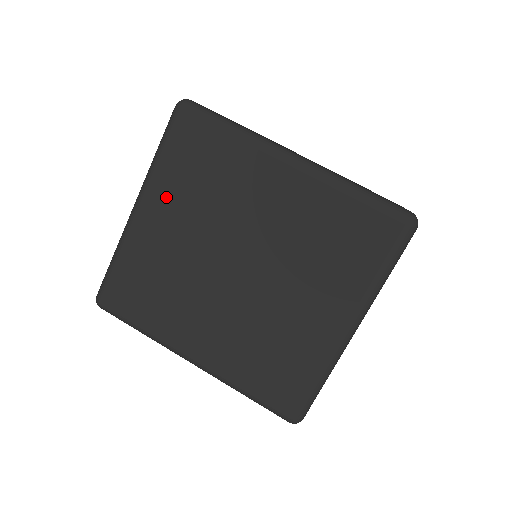
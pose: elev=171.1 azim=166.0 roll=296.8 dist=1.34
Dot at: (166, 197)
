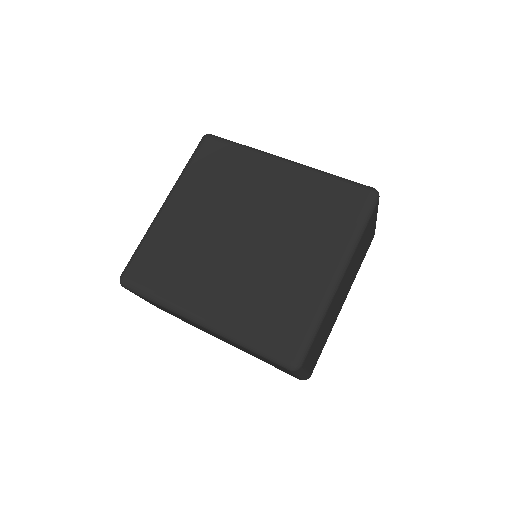
Dot at: (190, 192)
